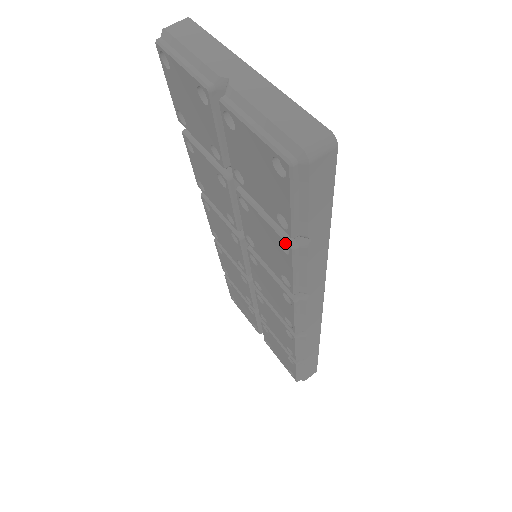
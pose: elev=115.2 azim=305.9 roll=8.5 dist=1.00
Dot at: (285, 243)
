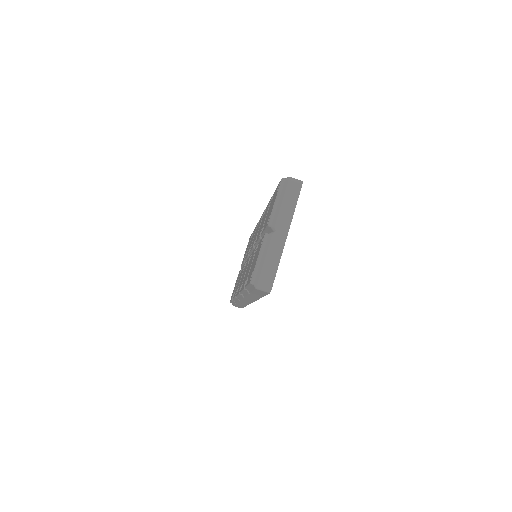
Dot at: (245, 284)
